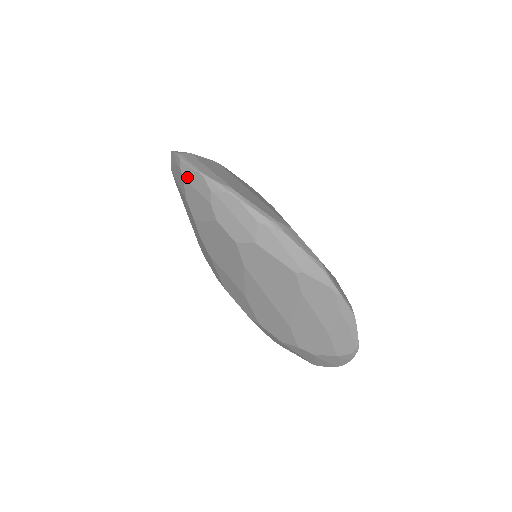
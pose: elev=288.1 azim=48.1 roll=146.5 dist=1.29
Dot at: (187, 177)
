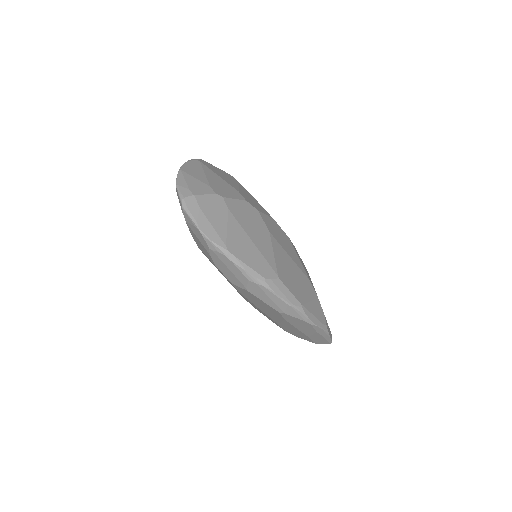
Dot at: (189, 225)
